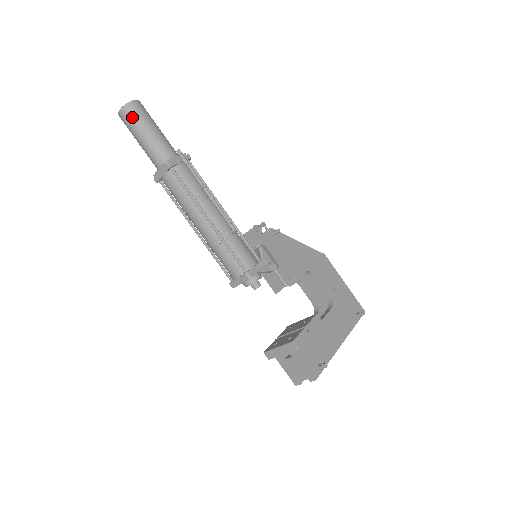
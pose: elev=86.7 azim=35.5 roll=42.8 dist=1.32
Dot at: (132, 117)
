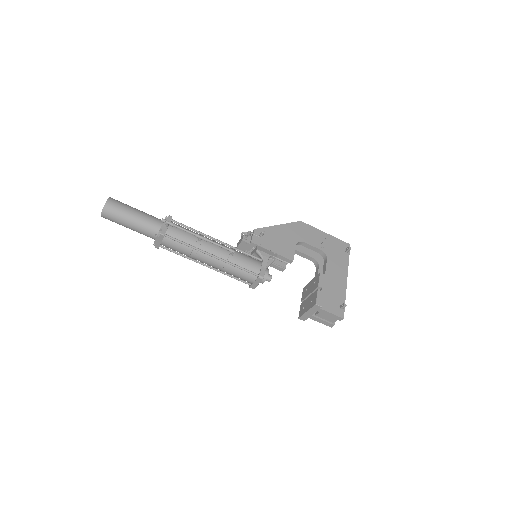
Dot at: (114, 214)
